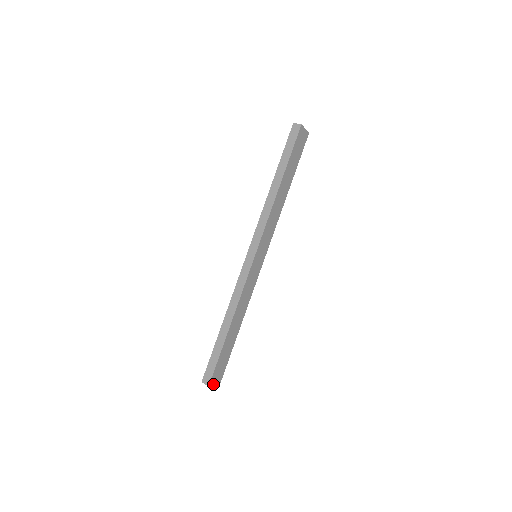
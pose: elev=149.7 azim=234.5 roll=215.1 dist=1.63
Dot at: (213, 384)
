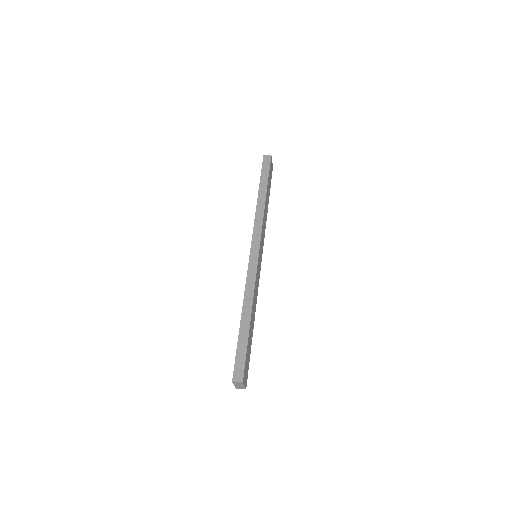
Dot at: (244, 383)
